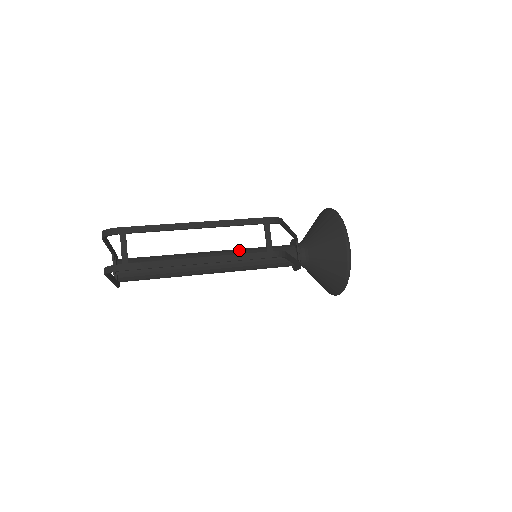
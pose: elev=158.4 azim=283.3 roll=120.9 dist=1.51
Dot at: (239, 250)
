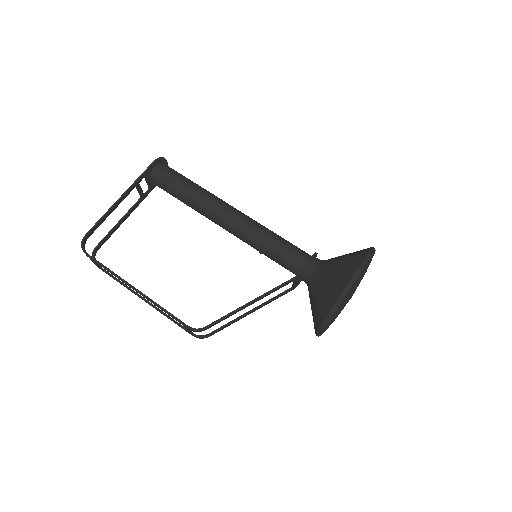
Dot at: (249, 236)
